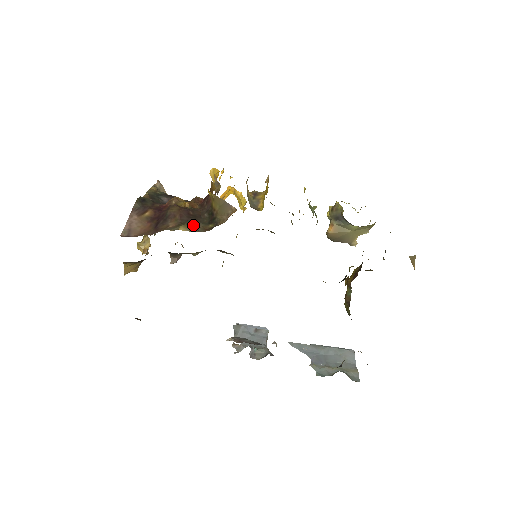
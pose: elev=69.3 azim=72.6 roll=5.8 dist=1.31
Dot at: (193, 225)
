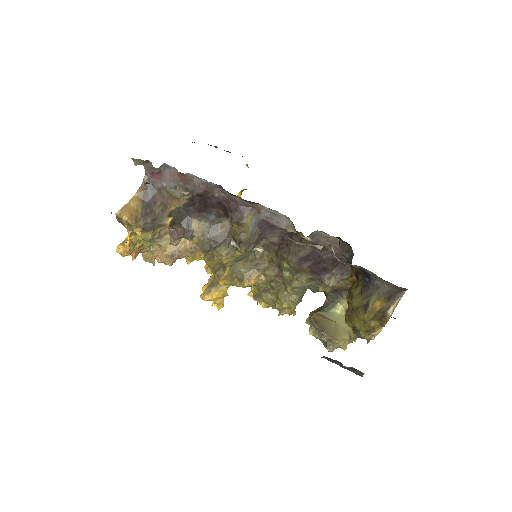
Dot at: occluded
